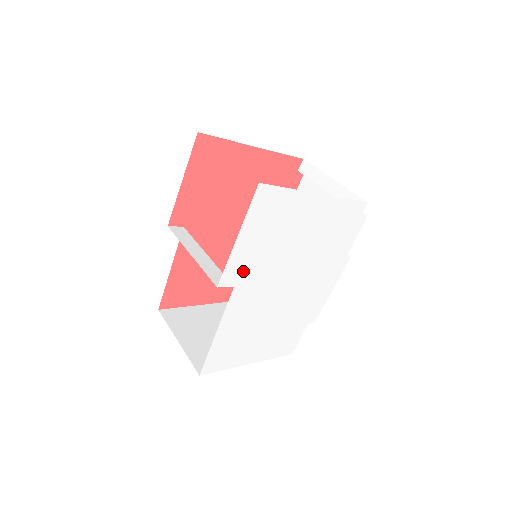
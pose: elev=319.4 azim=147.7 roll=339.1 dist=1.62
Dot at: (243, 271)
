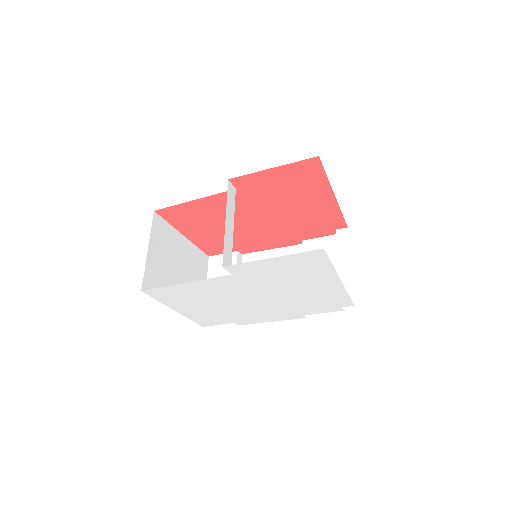
Dot at: (247, 273)
